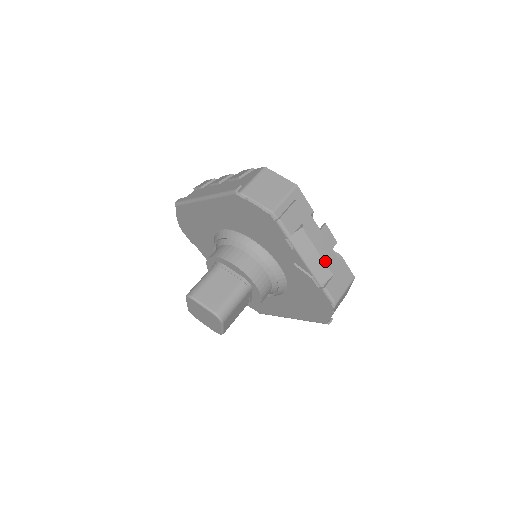
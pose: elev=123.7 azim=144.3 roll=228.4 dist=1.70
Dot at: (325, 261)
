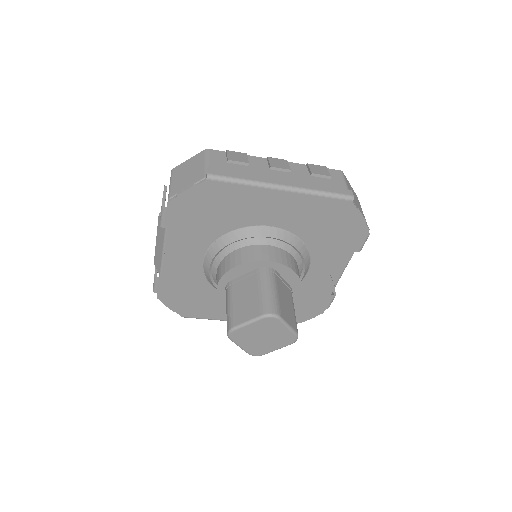
Dot at: occluded
